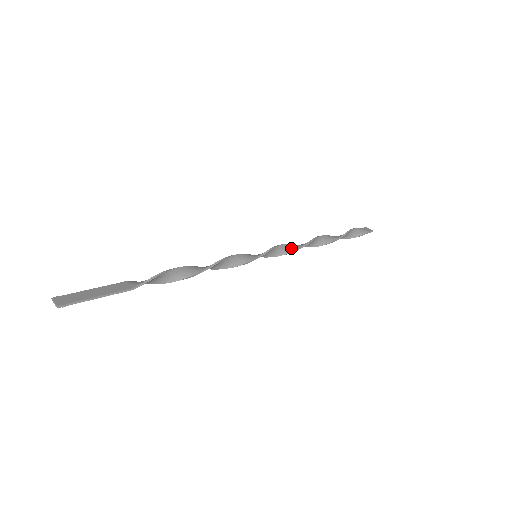
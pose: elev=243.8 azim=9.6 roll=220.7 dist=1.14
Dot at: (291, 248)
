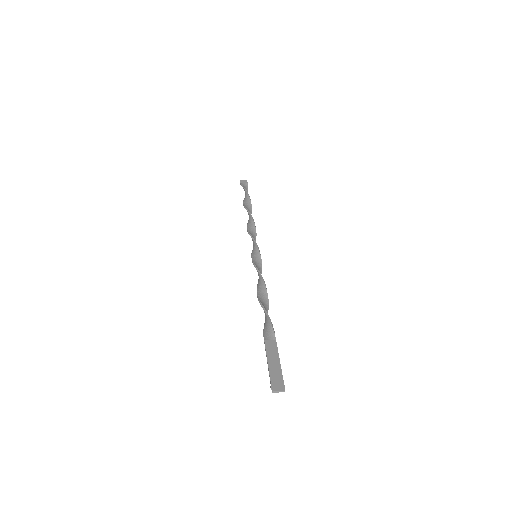
Dot at: (253, 233)
